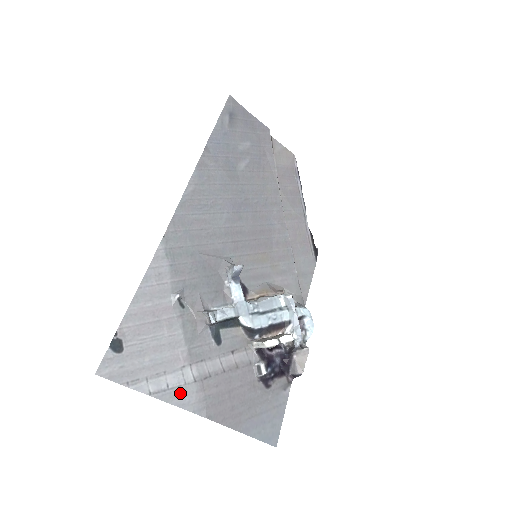
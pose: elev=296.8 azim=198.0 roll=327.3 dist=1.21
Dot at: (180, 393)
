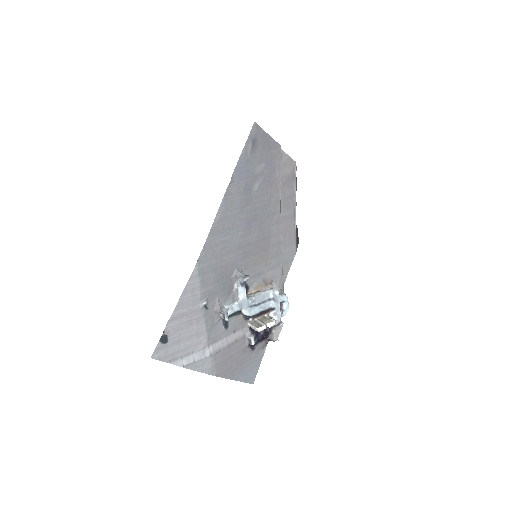
Dot at: (201, 364)
